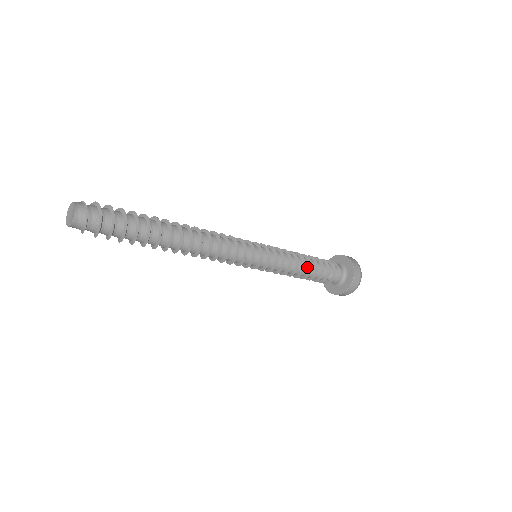
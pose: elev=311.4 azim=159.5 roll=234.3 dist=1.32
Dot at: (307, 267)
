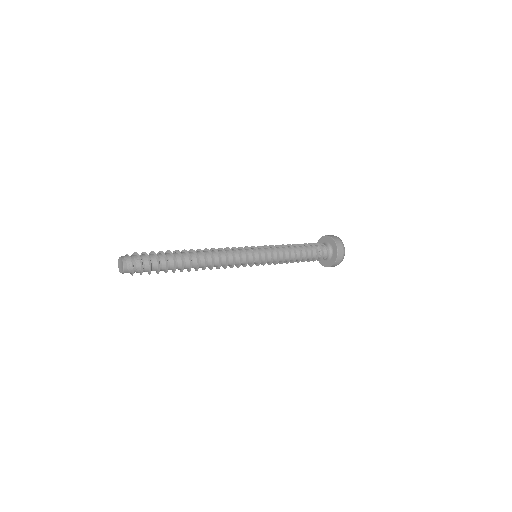
Dot at: (296, 248)
